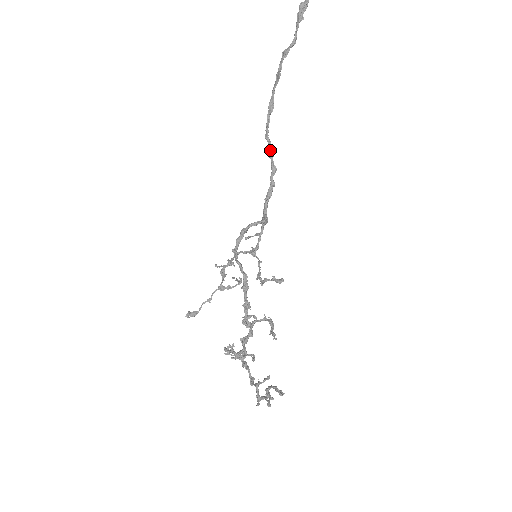
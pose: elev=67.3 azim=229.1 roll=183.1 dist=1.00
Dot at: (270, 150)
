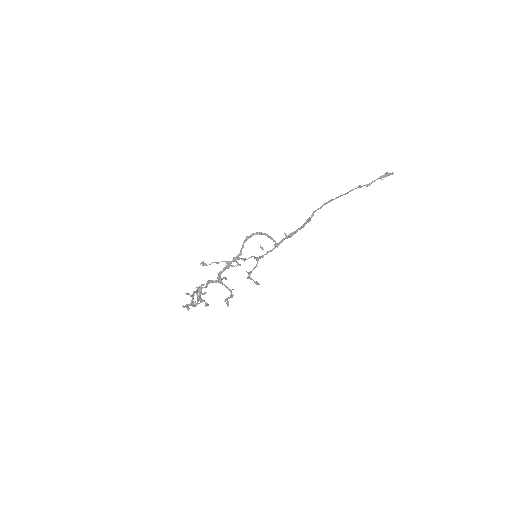
Dot at: (310, 218)
